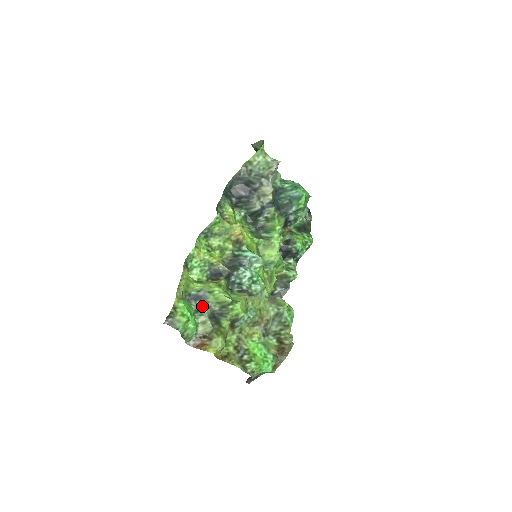
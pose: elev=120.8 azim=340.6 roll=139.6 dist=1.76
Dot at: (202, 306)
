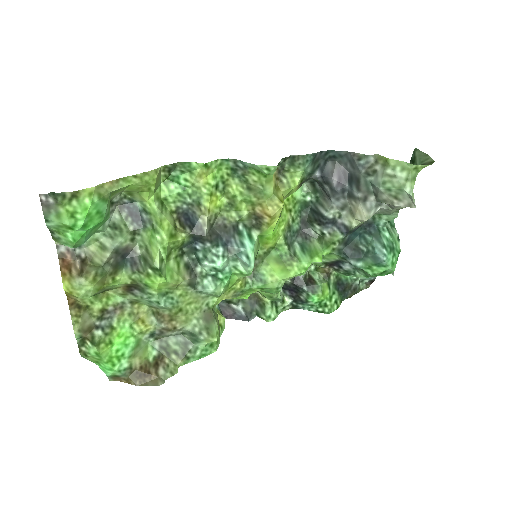
Dot at: (127, 229)
